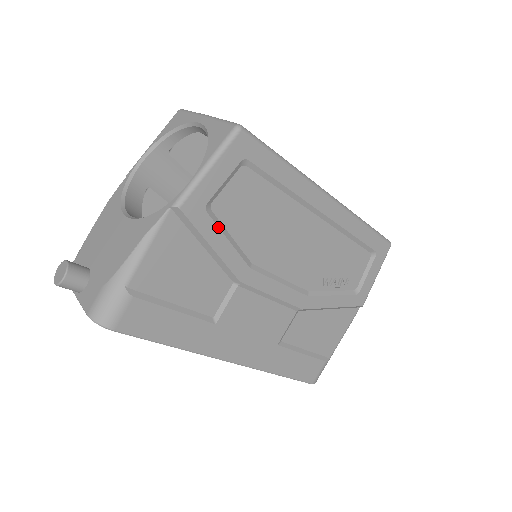
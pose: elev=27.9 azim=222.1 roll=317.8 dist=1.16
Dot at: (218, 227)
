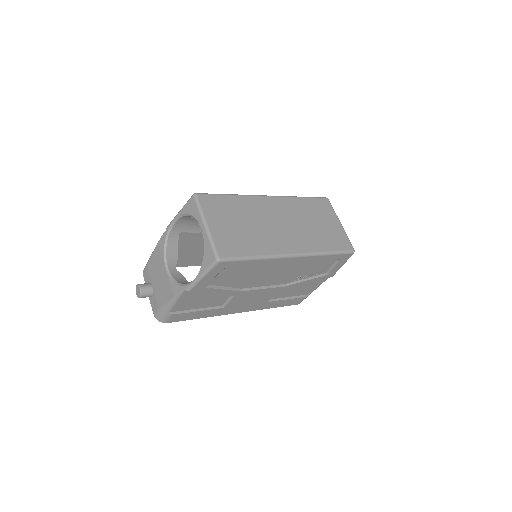
Dot at: (215, 288)
